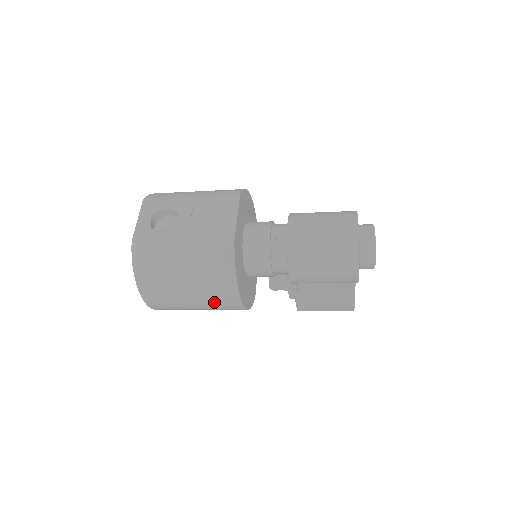
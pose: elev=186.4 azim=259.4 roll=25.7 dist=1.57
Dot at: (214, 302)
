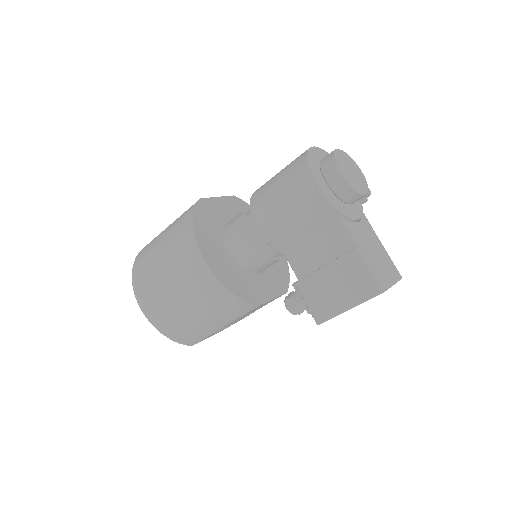
Dot at: (182, 270)
